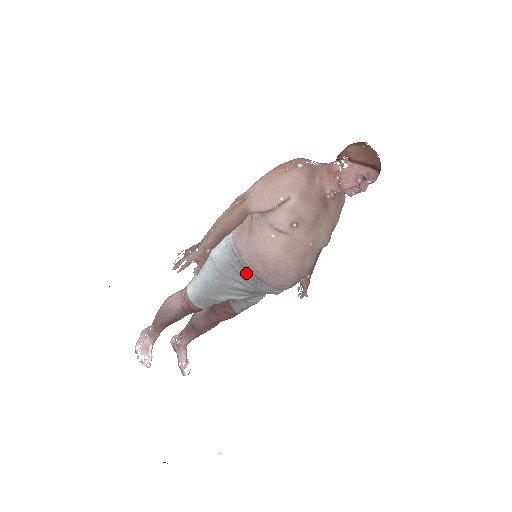
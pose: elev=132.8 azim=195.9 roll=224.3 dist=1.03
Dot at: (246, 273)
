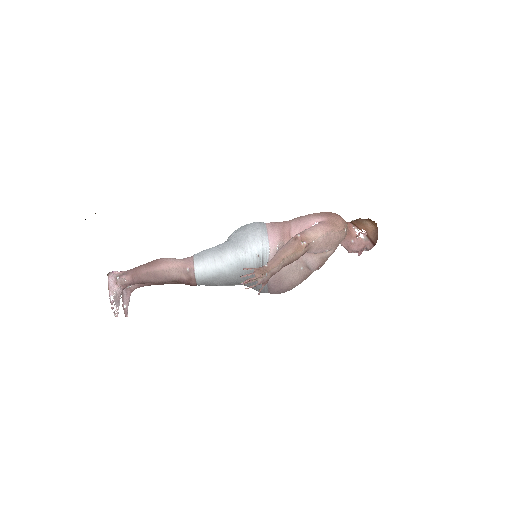
Dot at: occluded
